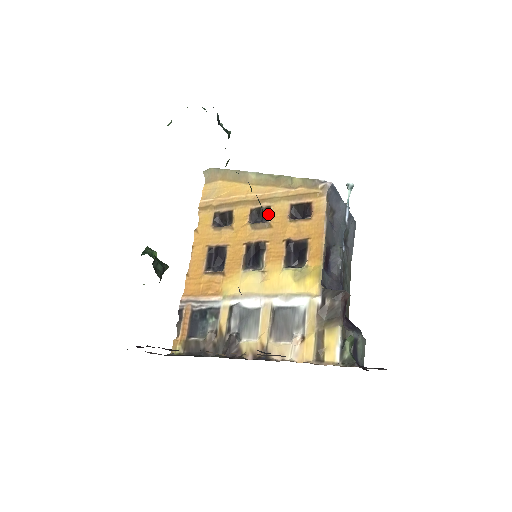
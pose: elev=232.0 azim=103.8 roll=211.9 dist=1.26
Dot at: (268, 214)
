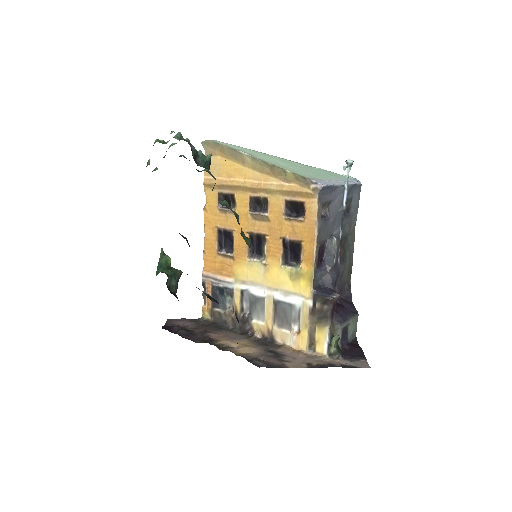
Dot at: (266, 205)
